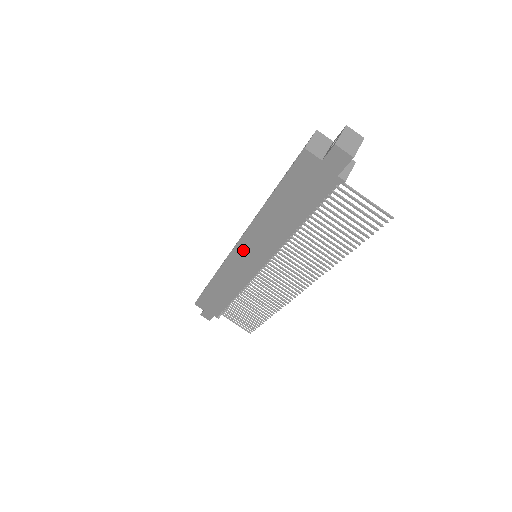
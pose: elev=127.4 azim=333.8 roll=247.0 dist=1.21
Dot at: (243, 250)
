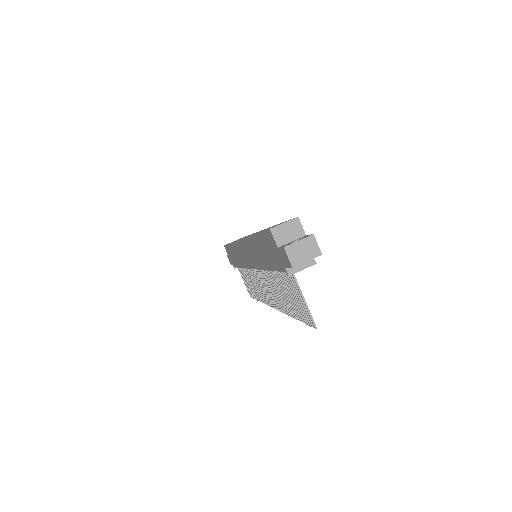
Dot at: (244, 247)
